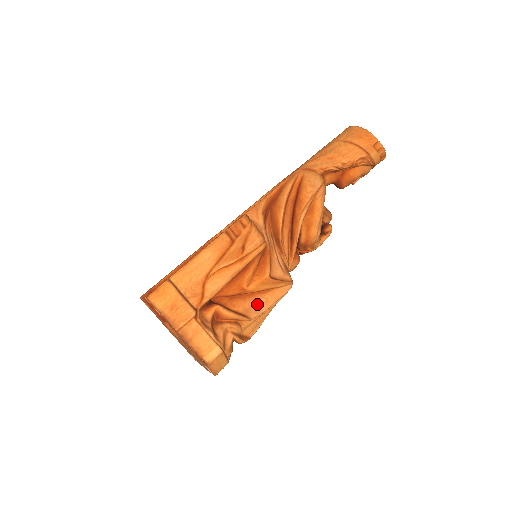
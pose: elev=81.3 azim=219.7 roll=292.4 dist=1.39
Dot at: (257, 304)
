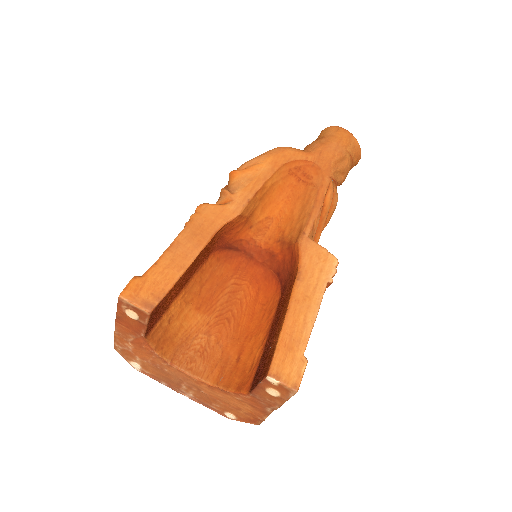
Dot at: occluded
